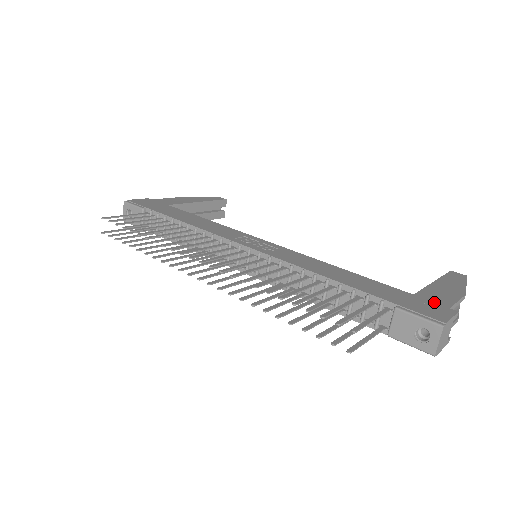
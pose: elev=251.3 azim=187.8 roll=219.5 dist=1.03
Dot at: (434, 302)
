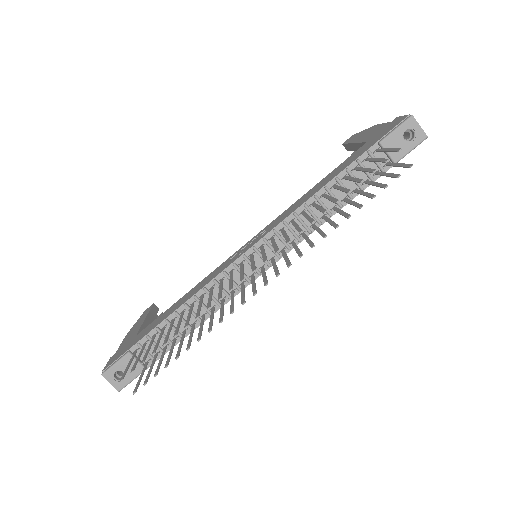
Dot at: (381, 130)
